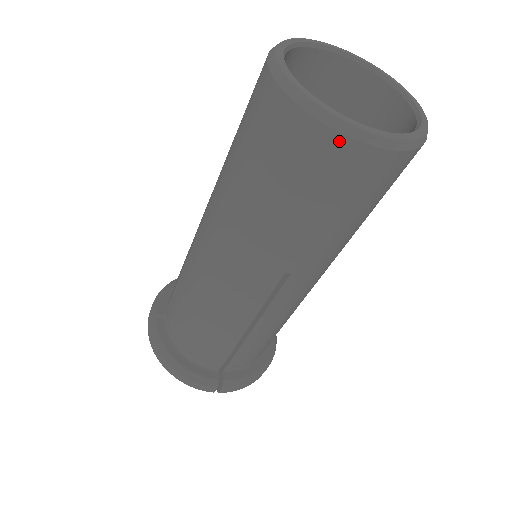
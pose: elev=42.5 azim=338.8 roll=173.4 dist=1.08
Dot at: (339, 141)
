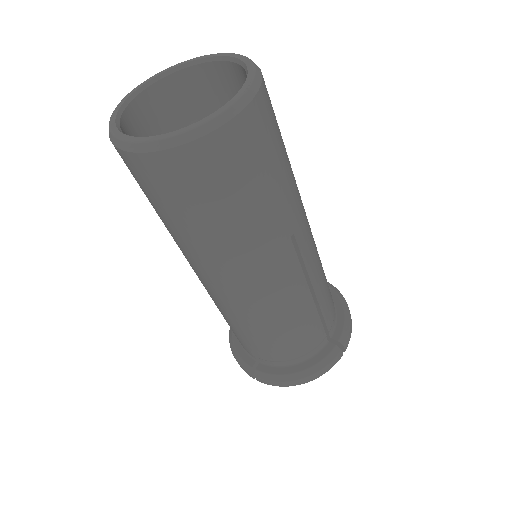
Dot at: (226, 132)
